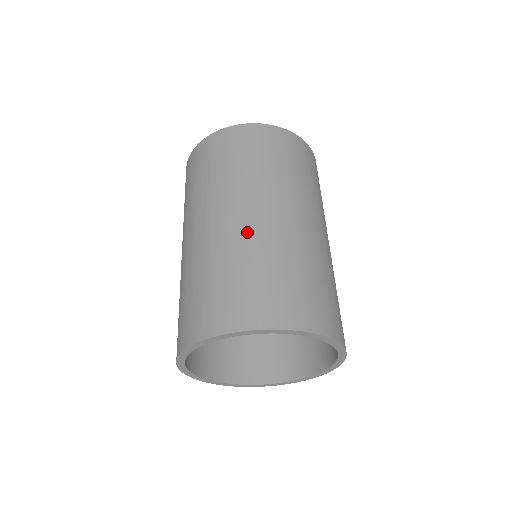
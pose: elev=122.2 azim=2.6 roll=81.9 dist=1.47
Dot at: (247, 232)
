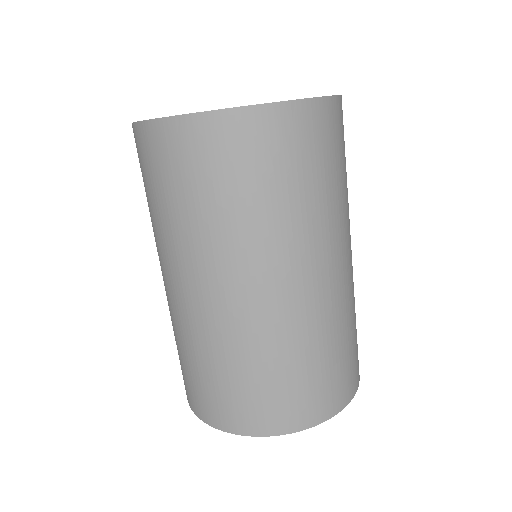
Dot at: (187, 318)
